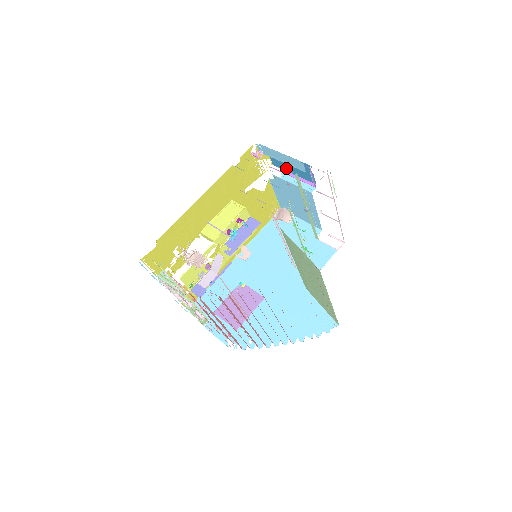
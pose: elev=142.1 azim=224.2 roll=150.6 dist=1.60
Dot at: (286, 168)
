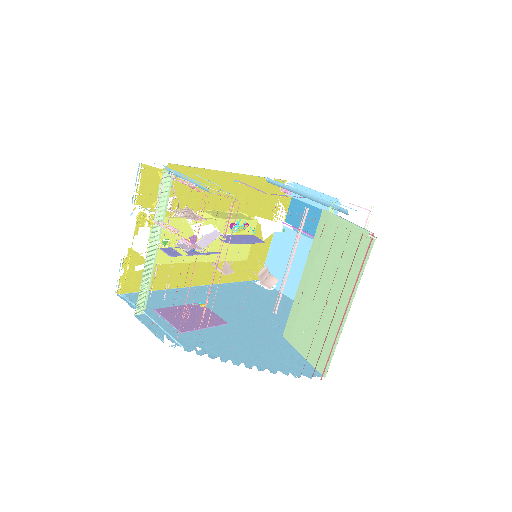
Dot at: (301, 224)
